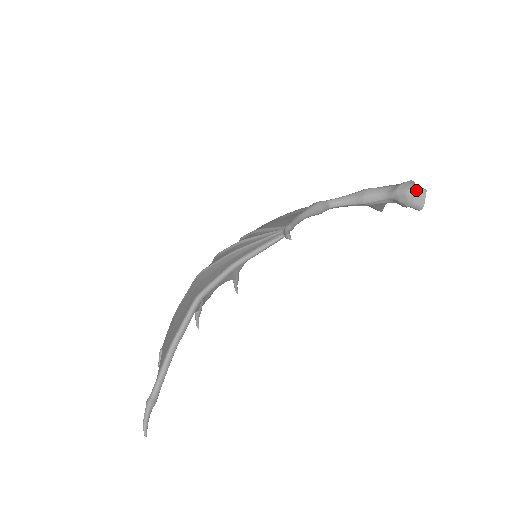
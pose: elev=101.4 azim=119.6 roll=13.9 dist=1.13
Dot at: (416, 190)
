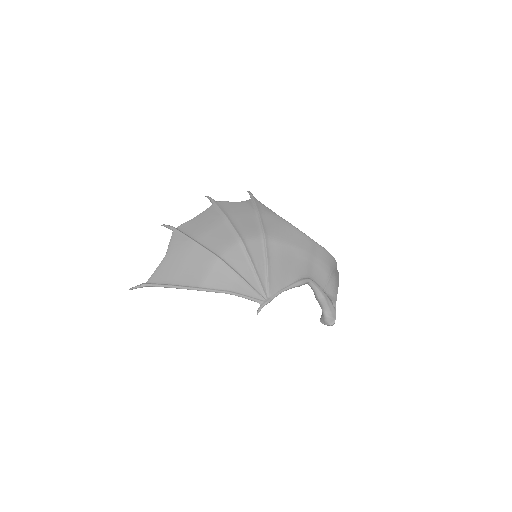
Dot at: (329, 325)
